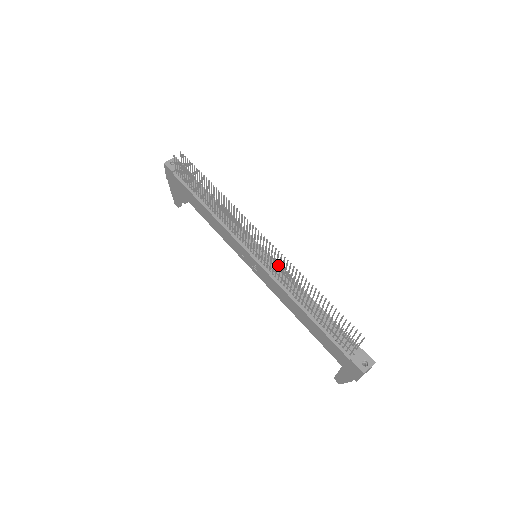
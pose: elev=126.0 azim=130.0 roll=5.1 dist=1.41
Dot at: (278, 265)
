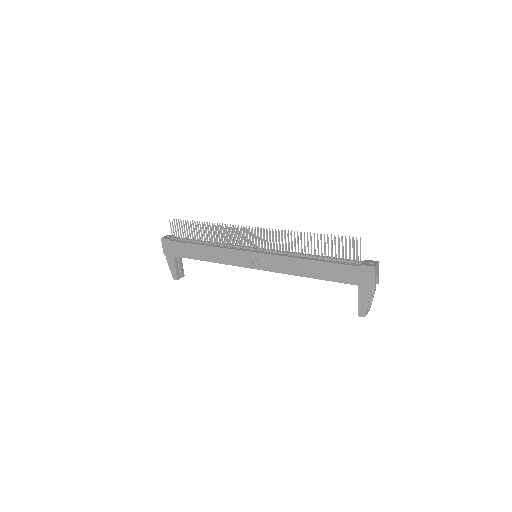
Dot at: occluded
